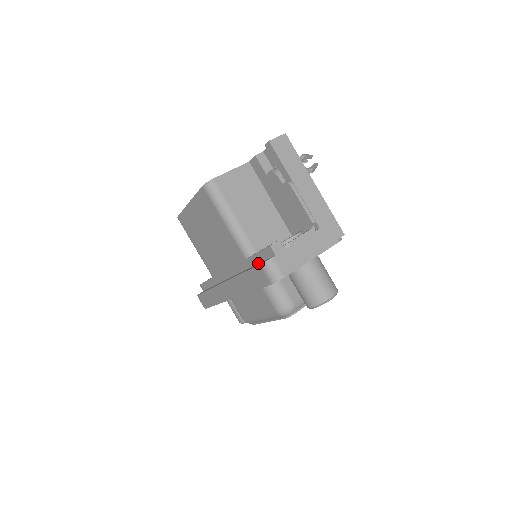
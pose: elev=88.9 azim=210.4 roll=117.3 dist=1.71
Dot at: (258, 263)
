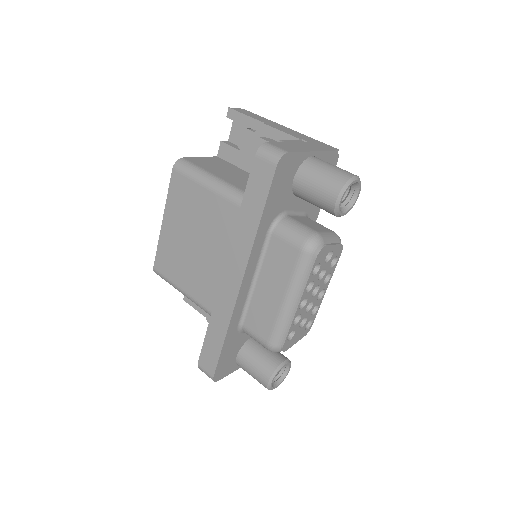
Dot at: occluded
